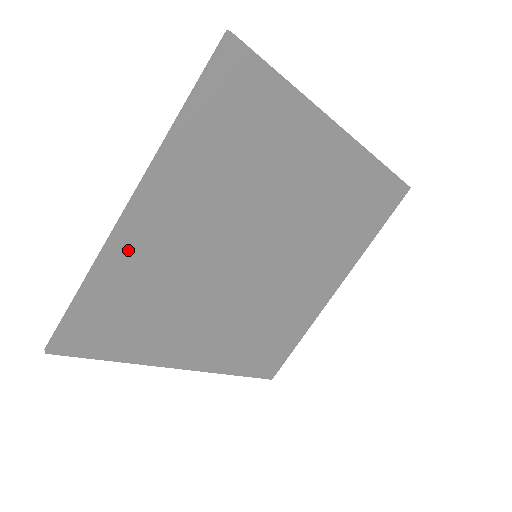
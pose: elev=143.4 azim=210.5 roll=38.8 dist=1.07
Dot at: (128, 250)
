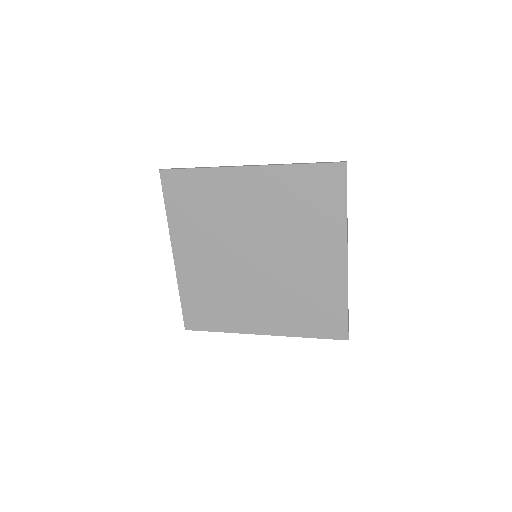
Dot at: (227, 178)
